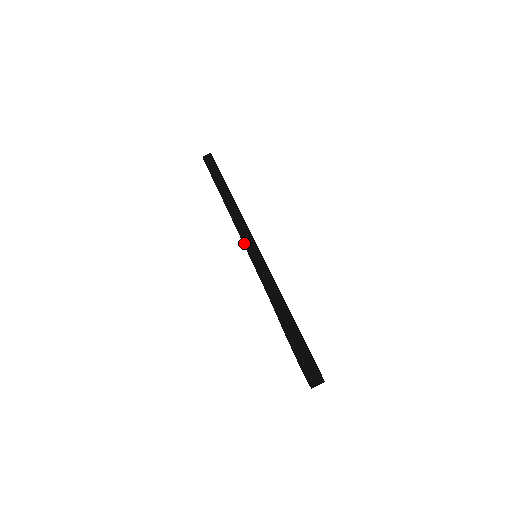
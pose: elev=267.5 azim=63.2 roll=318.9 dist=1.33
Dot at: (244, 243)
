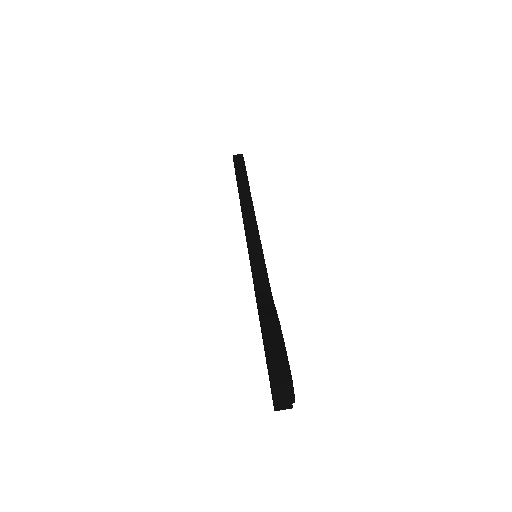
Dot at: (247, 237)
